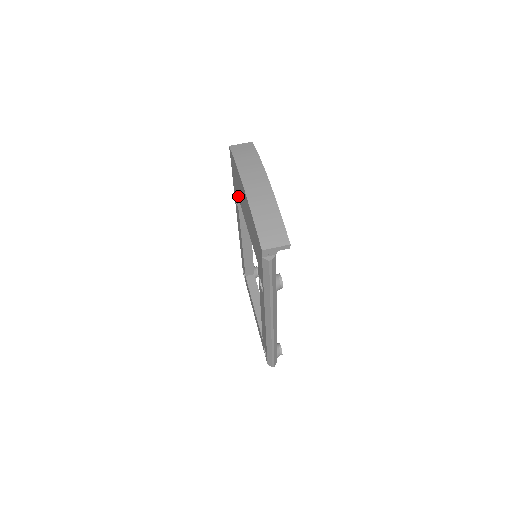
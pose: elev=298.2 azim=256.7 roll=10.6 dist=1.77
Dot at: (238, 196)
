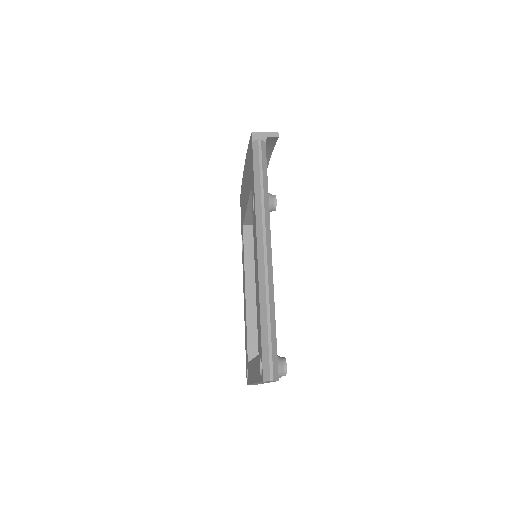
Dot at: (243, 218)
